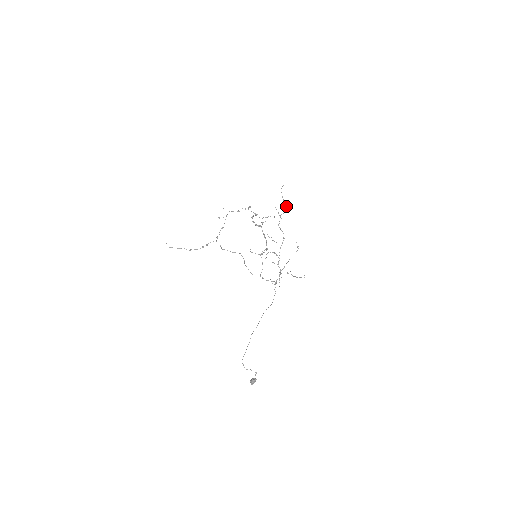
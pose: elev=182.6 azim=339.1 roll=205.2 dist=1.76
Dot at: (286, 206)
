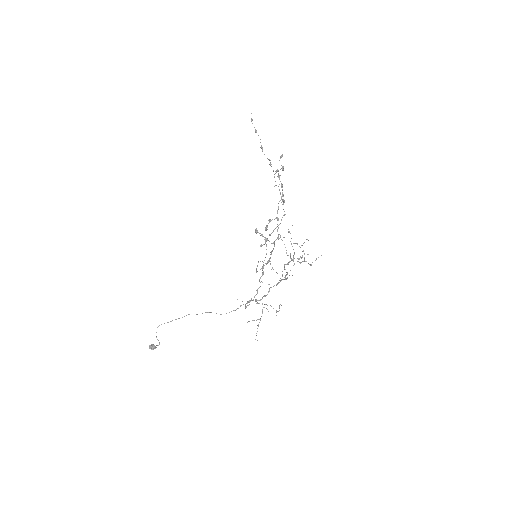
Dot at: (304, 259)
